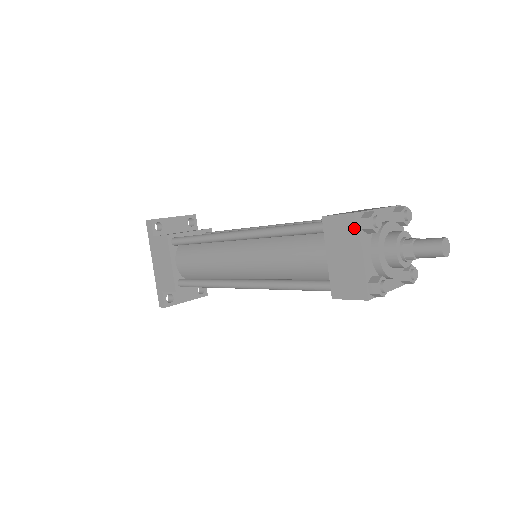
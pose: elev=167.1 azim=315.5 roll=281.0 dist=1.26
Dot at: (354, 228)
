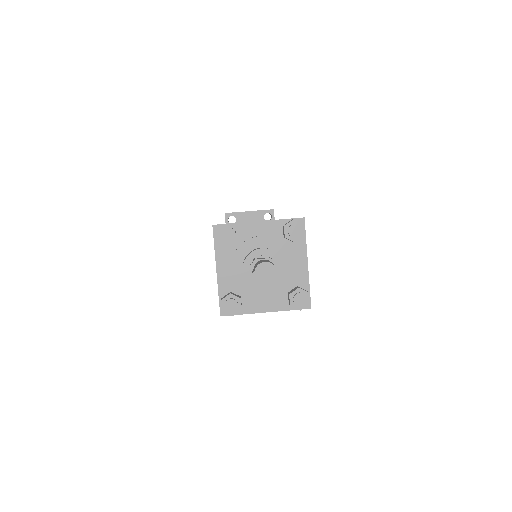
Dot at: (214, 241)
